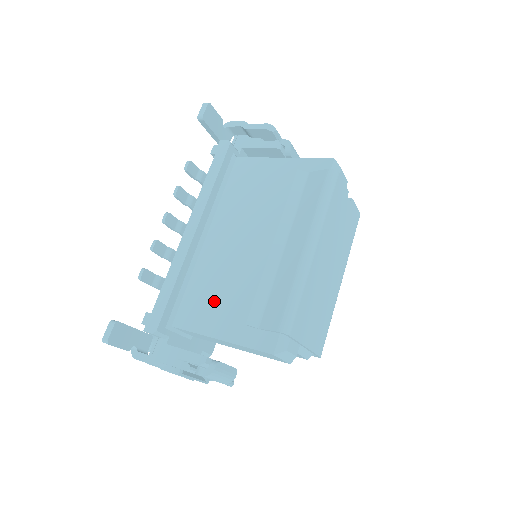
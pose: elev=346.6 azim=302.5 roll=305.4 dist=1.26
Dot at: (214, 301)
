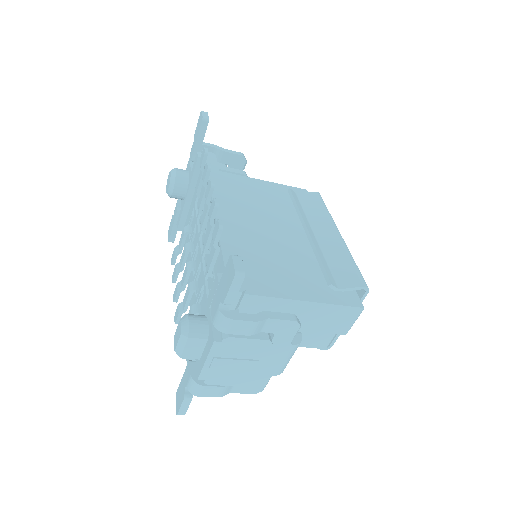
Dot at: (278, 271)
